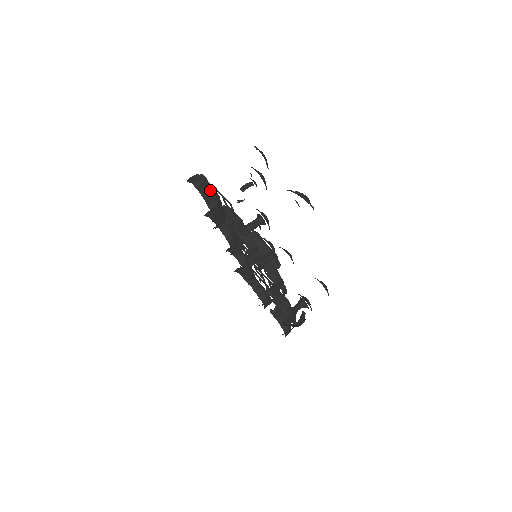
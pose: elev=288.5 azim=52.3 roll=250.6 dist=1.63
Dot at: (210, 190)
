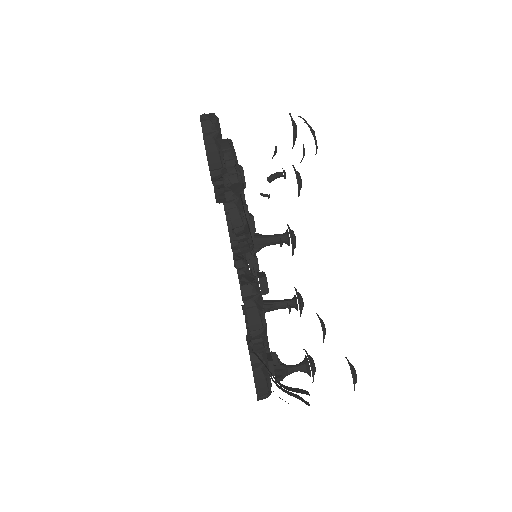
Dot at: (212, 118)
